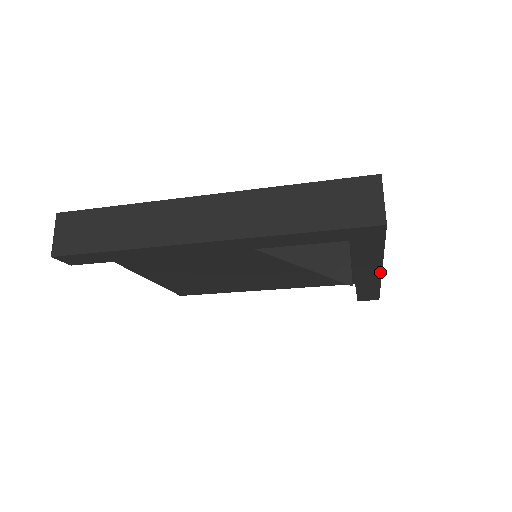
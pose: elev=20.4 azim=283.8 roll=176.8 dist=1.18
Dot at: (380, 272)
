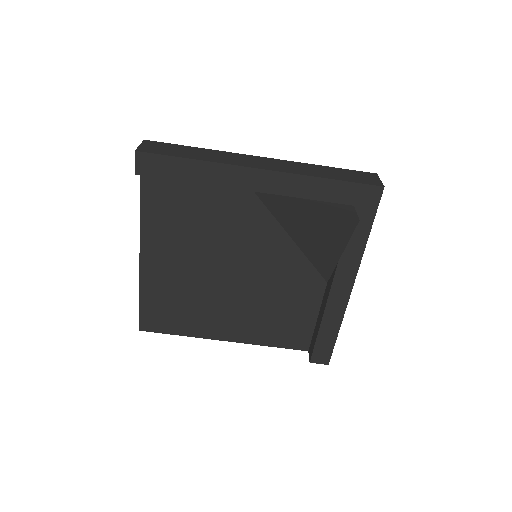
Dot at: (352, 284)
